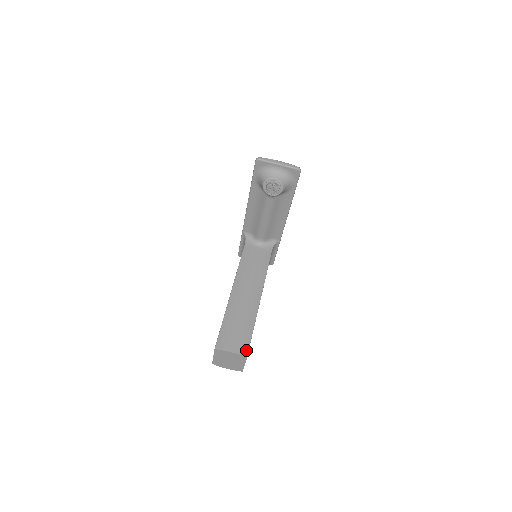
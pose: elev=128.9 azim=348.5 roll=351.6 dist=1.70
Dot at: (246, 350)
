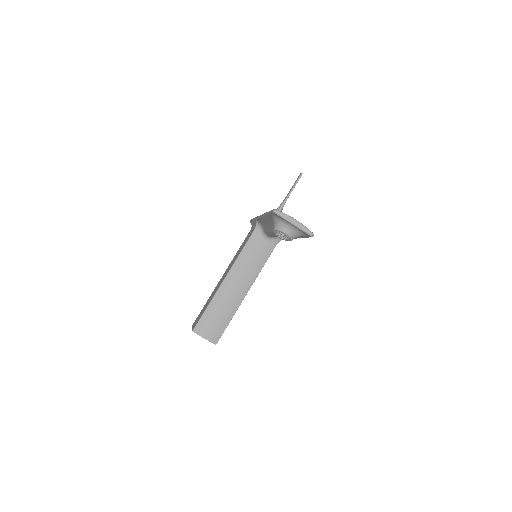
Dot at: (217, 339)
